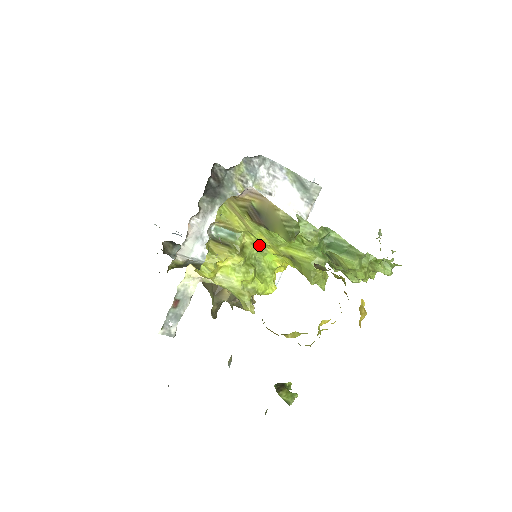
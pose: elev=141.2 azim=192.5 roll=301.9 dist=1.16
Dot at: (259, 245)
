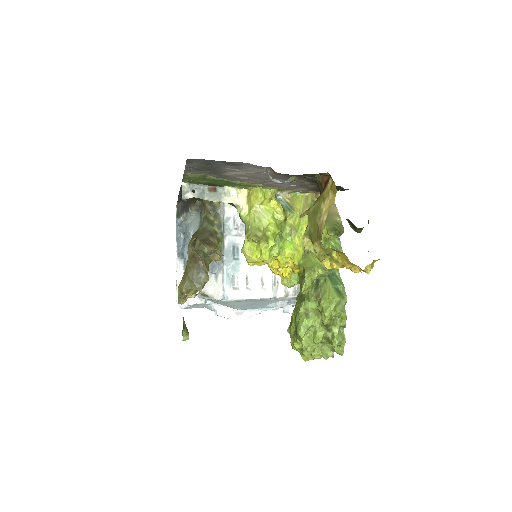
Dot at: (295, 230)
